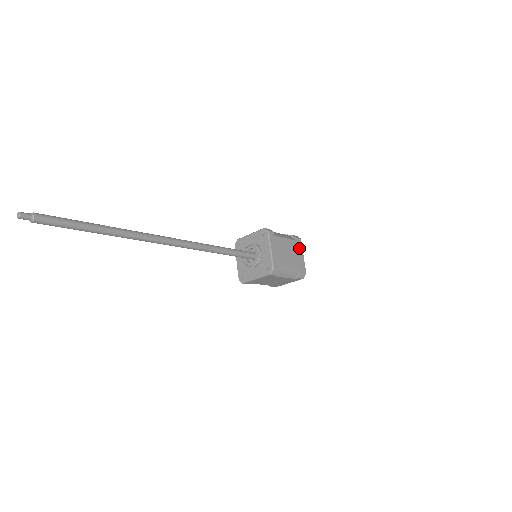
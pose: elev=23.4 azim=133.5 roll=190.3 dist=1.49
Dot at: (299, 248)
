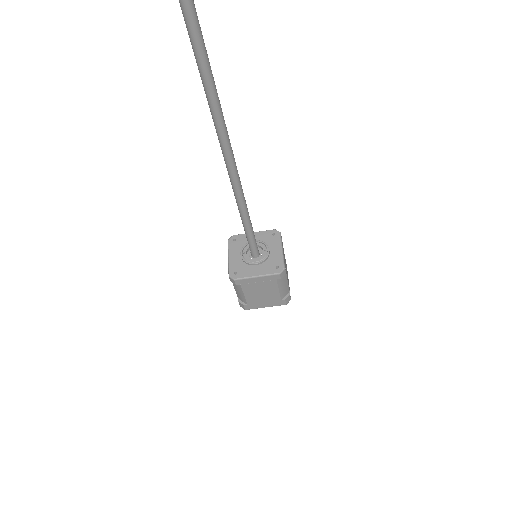
Dot at: (287, 272)
